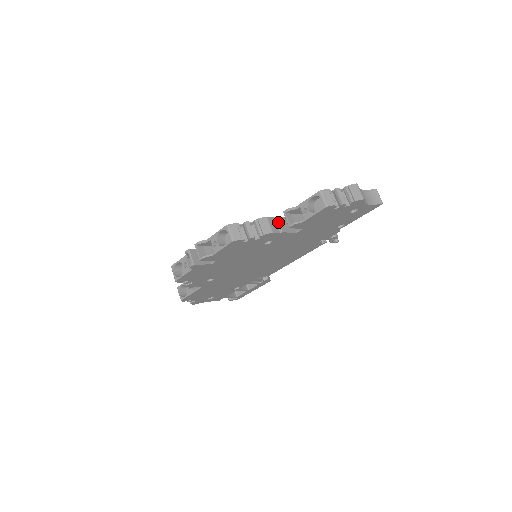
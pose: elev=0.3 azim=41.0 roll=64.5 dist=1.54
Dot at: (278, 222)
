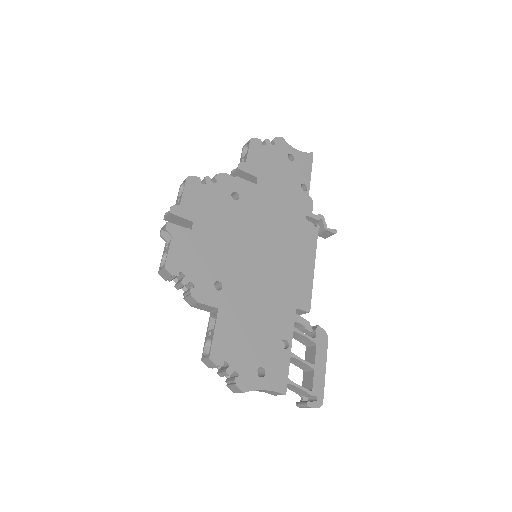
Dot at: occluded
